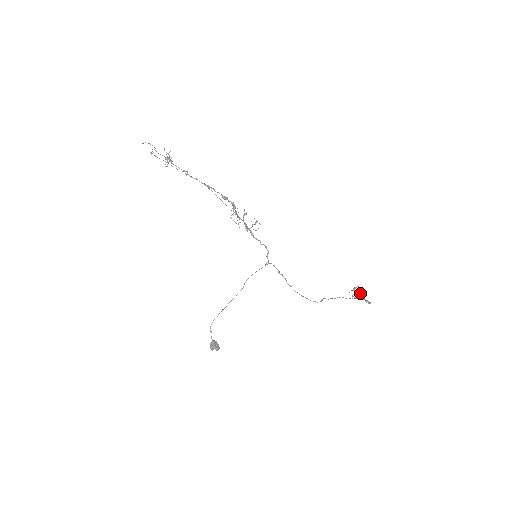
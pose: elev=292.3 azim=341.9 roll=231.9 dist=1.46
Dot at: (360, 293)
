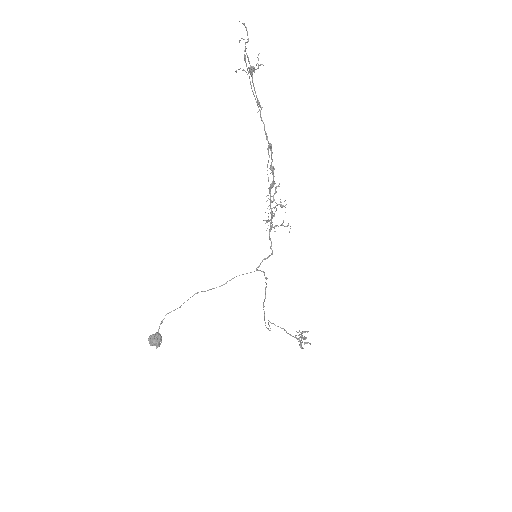
Dot at: occluded
